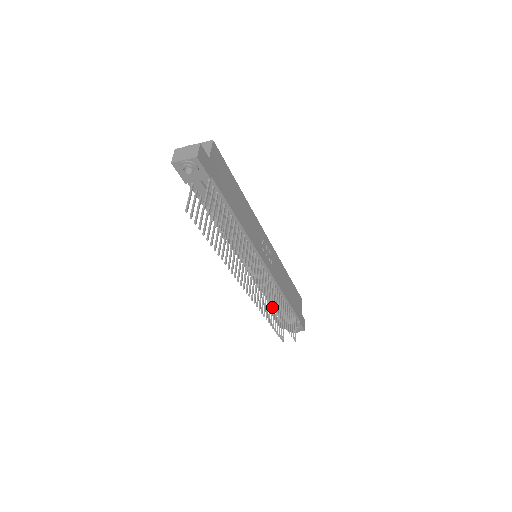
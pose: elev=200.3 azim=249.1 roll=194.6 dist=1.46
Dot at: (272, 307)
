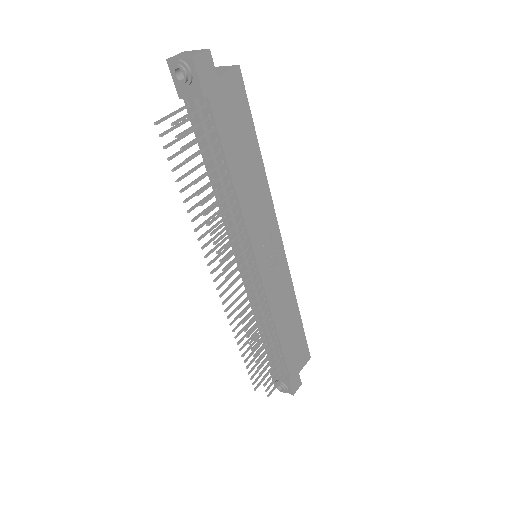
Dot at: (245, 328)
